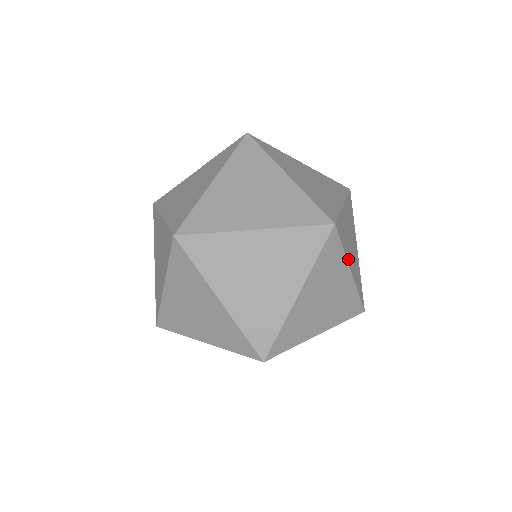
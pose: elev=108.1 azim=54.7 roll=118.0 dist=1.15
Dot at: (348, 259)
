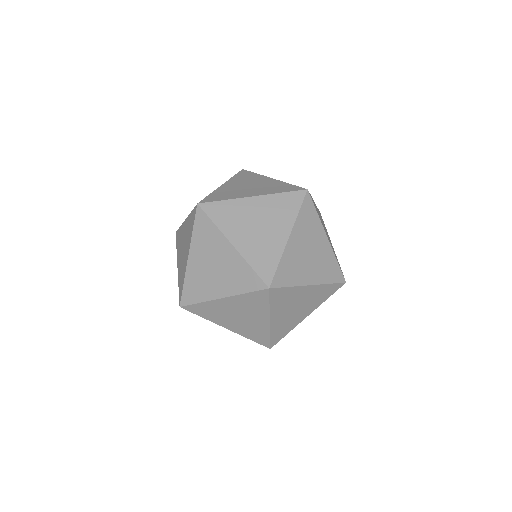
Dot at: (302, 281)
